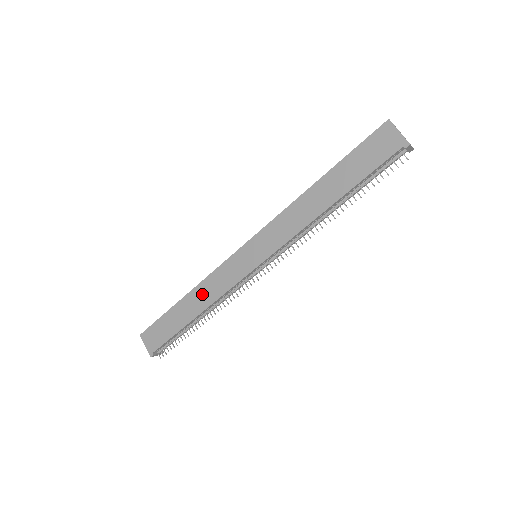
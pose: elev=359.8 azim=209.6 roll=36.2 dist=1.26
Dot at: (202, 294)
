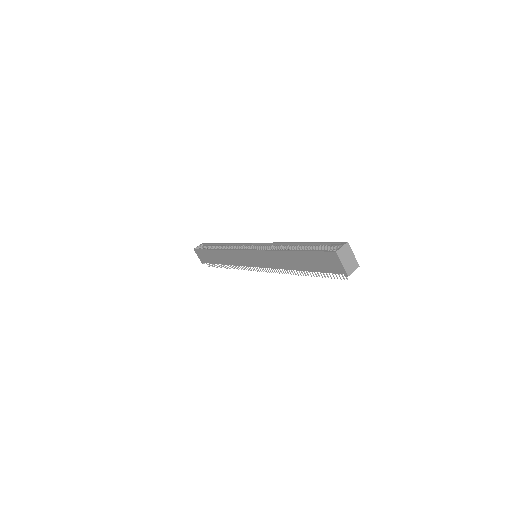
Dot at: (225, 256)
